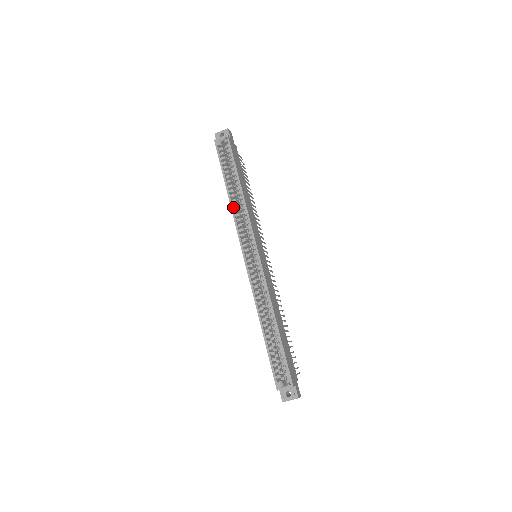
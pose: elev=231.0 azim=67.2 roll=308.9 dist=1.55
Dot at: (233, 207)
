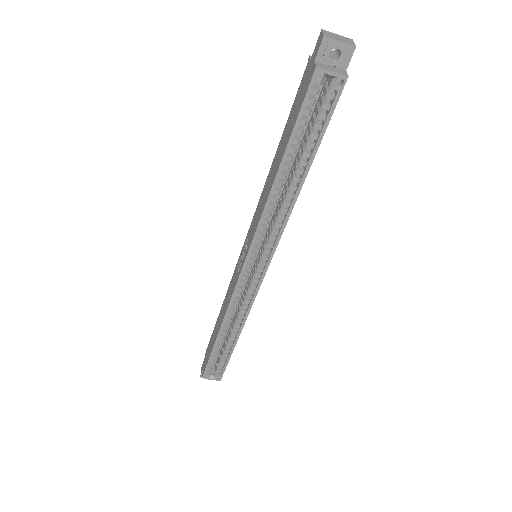
Dot at: (269, 201)
